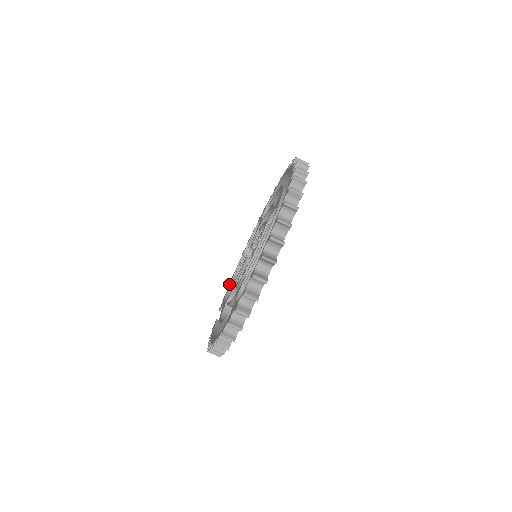
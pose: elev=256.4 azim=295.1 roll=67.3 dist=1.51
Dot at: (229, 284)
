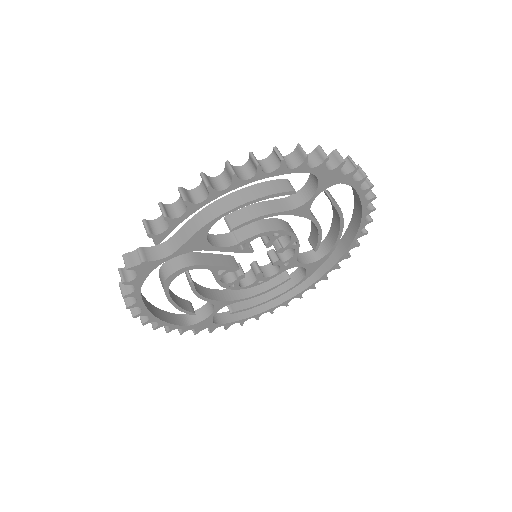
Dot at: occluded
